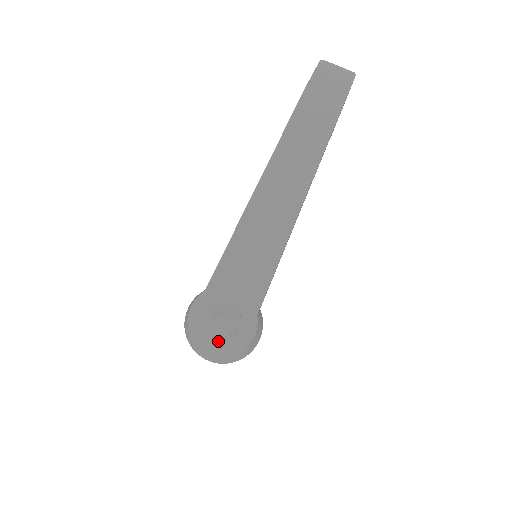
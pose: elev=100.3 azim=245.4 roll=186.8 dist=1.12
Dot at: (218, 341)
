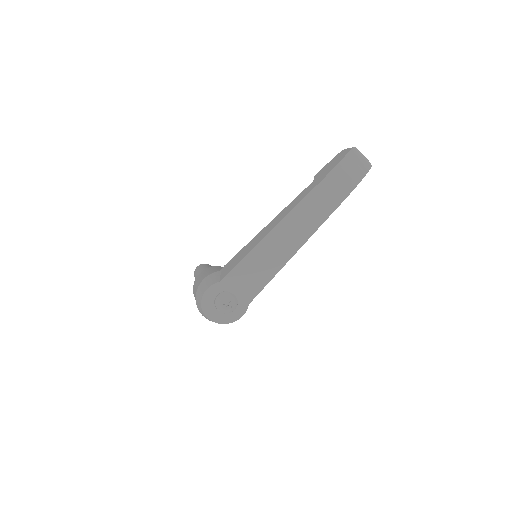
Dot at: (219, 313)
